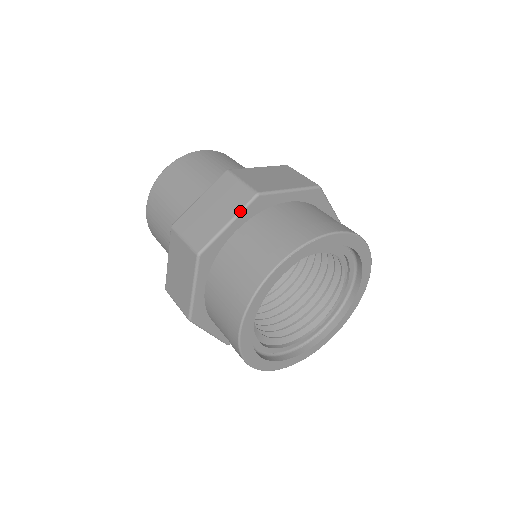
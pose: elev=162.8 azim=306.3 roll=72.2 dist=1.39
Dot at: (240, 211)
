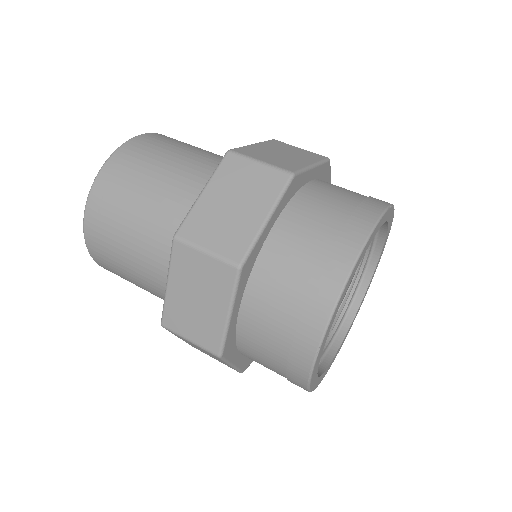
Dot at: (320, 162)
